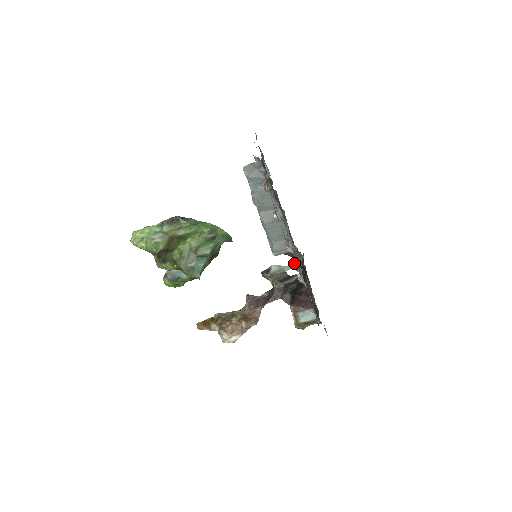
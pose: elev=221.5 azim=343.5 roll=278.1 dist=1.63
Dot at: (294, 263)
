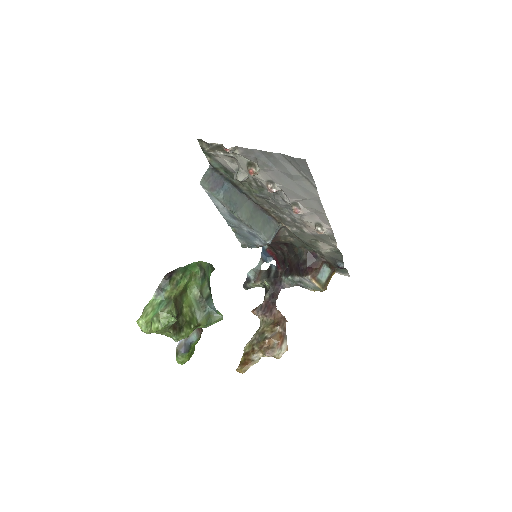
Dot at: (260, 259)
